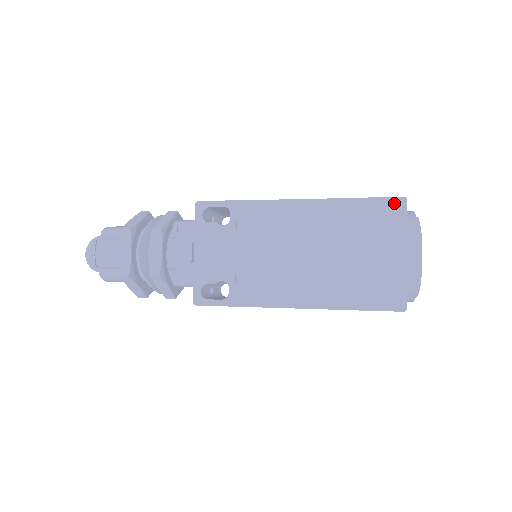
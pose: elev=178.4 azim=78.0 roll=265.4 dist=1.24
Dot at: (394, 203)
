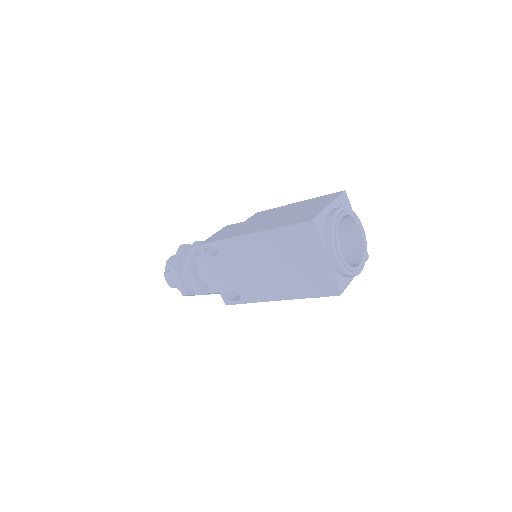
Dot at: (307, 226)
